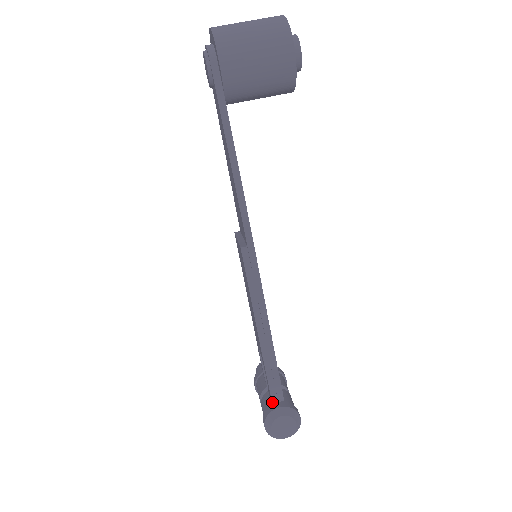
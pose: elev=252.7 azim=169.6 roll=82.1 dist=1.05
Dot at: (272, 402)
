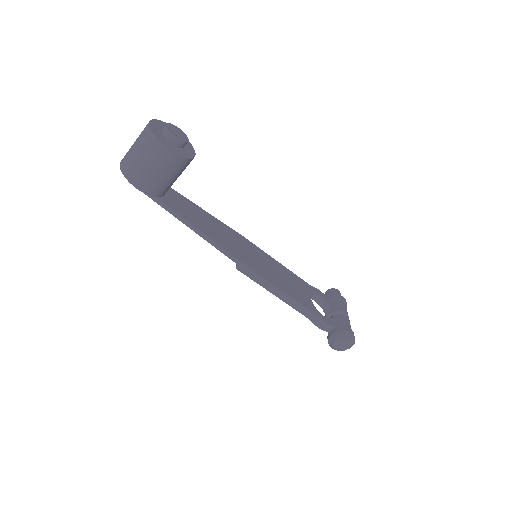
Dot at: (328, 332)
